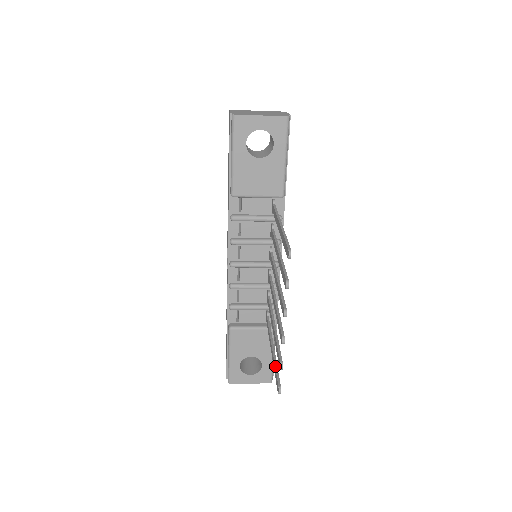
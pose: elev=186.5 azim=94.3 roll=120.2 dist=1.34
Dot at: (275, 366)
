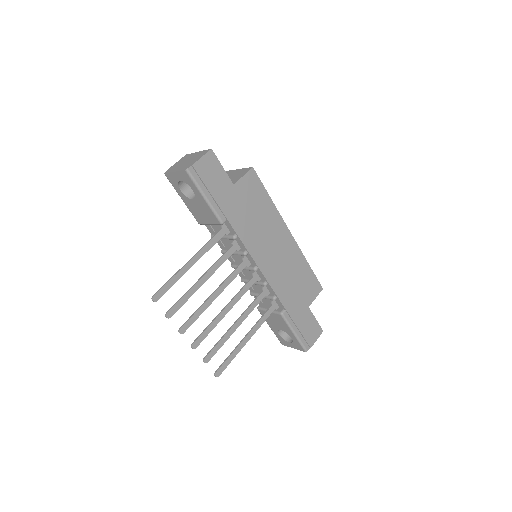
Dot at: (229, 355)
